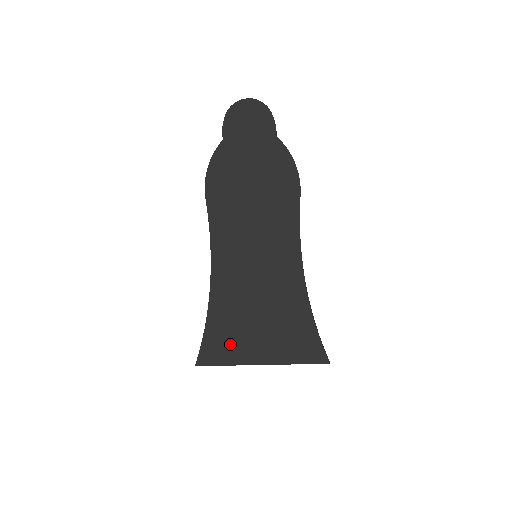
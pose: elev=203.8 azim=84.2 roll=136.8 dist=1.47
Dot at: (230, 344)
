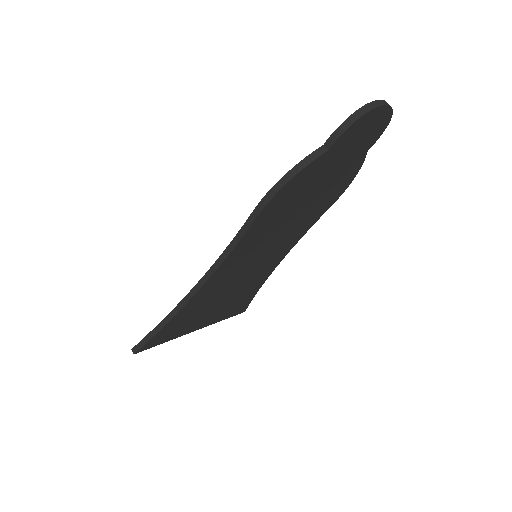
Dot at: (181, 327)
